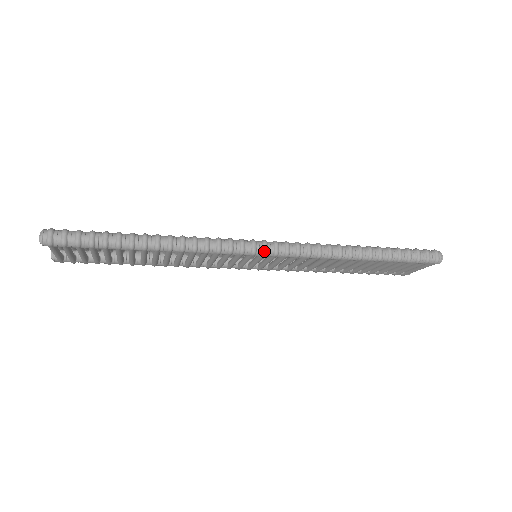
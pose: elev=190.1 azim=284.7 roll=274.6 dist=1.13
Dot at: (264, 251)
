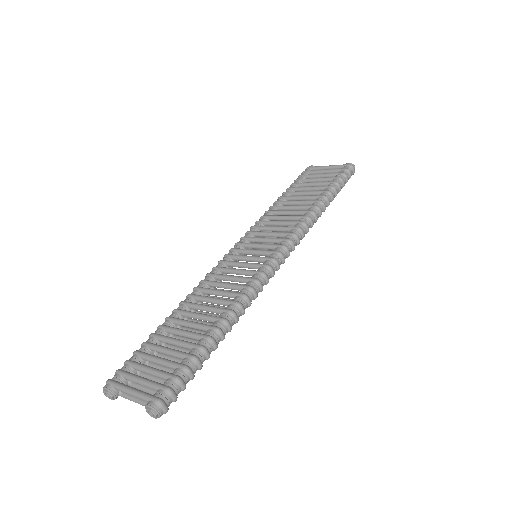
Dot at: (284, 262)
